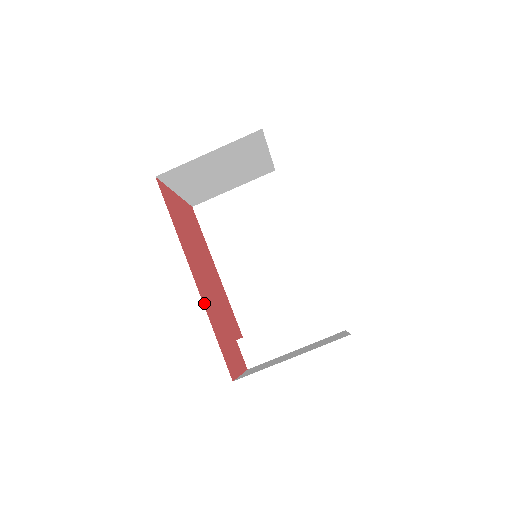
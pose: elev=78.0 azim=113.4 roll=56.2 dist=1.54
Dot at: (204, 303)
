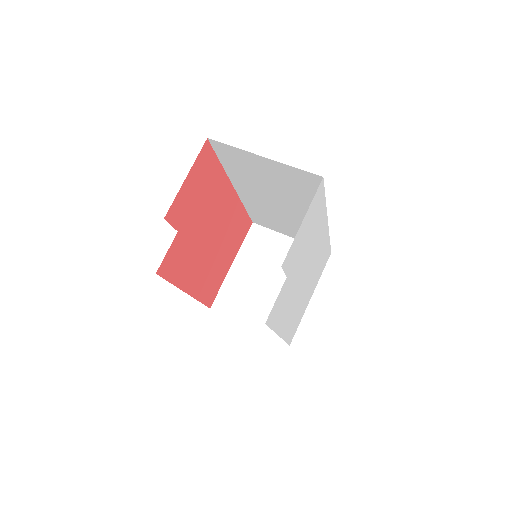
Dot at: (226, 180)
